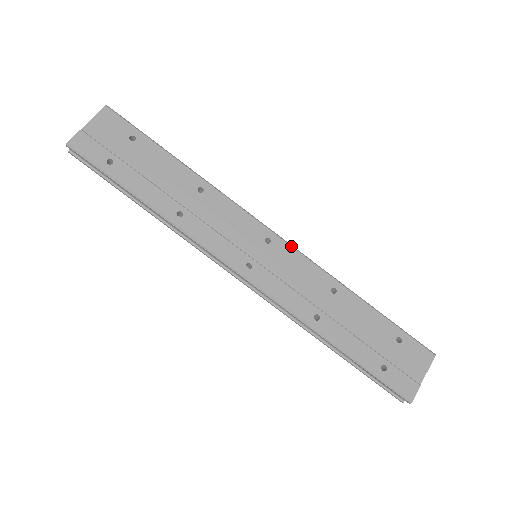
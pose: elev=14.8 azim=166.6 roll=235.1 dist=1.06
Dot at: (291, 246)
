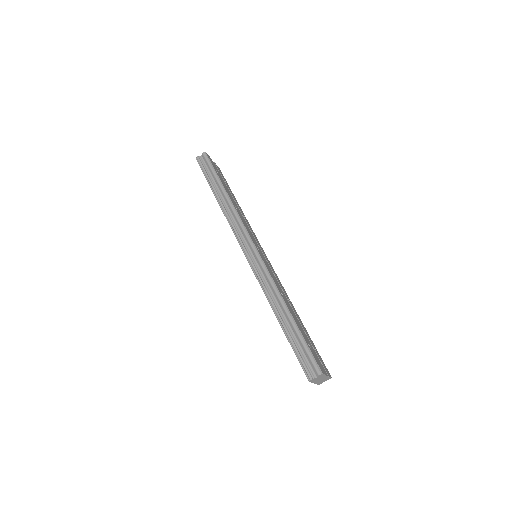
Dot at: occluded
